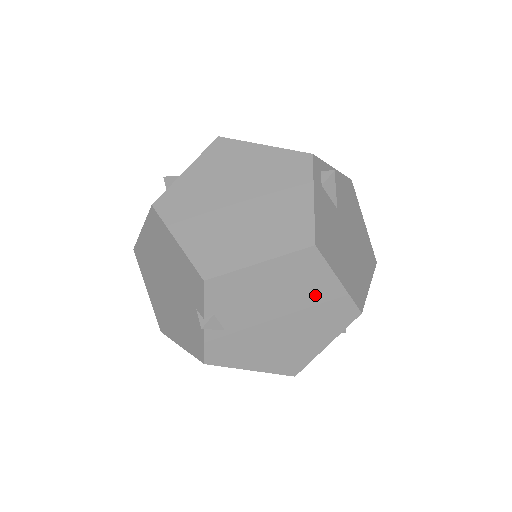
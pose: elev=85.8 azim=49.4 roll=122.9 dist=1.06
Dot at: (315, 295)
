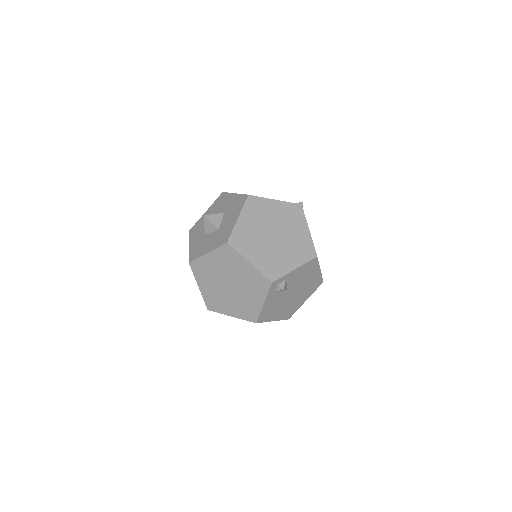
Dot at: occluded
